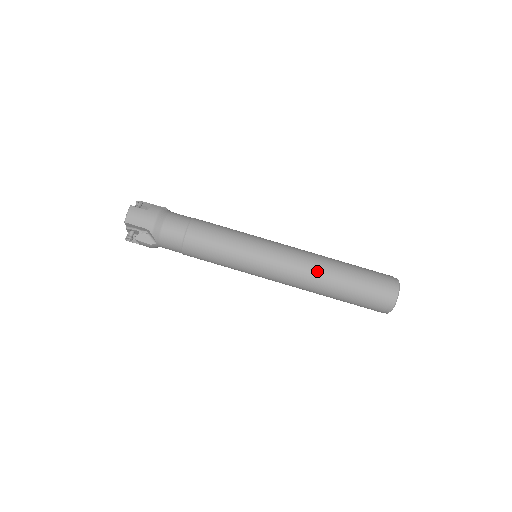
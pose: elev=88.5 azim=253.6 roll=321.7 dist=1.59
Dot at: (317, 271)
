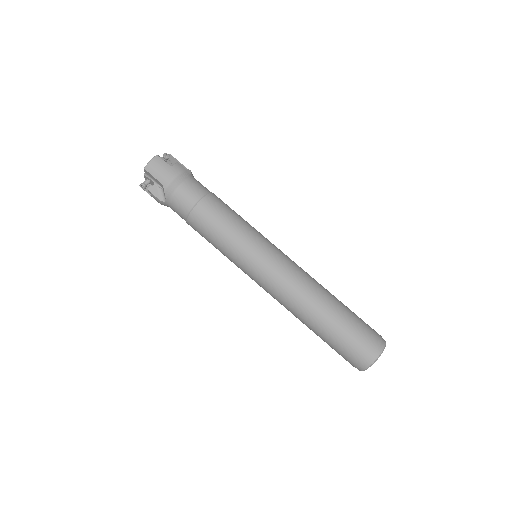
Dot at: (307, 297)
